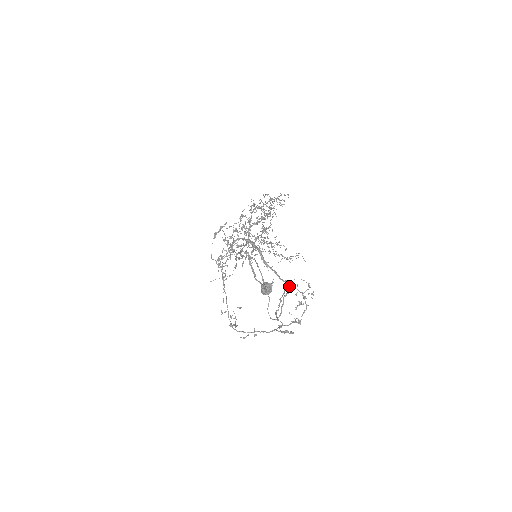
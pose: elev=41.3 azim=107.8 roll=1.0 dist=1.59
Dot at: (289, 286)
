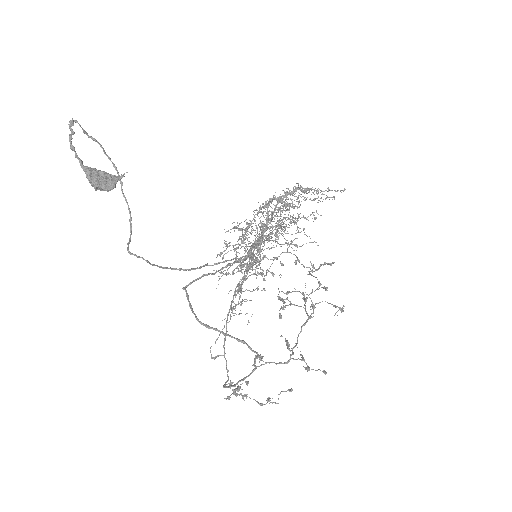
Dot at: (245, 256)
